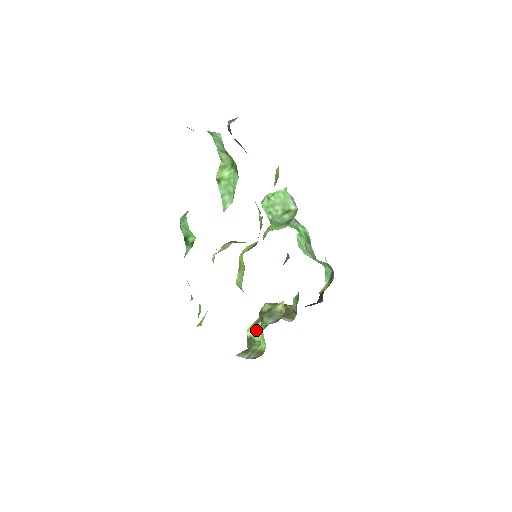
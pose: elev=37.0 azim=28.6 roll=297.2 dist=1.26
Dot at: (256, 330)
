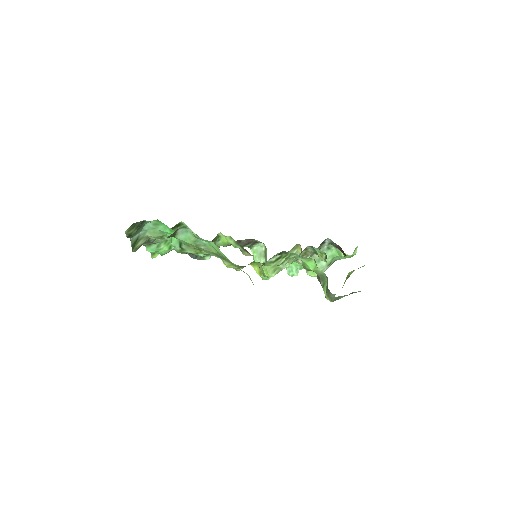
Dot at: (324, 287)
